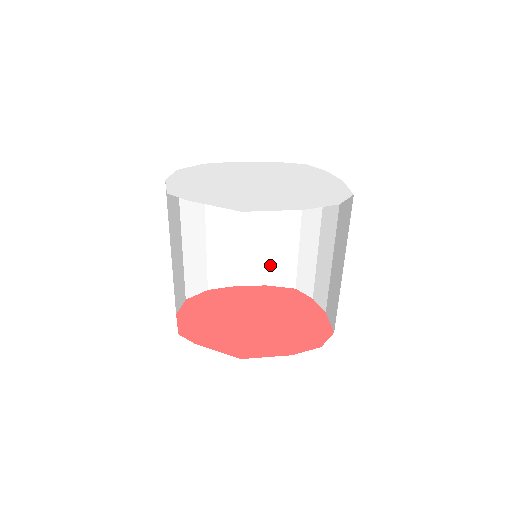
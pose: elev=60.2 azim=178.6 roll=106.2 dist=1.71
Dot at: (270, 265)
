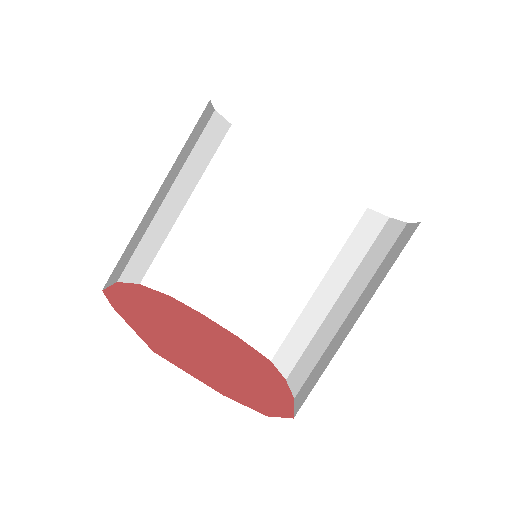
Dot at: (259, 312)
